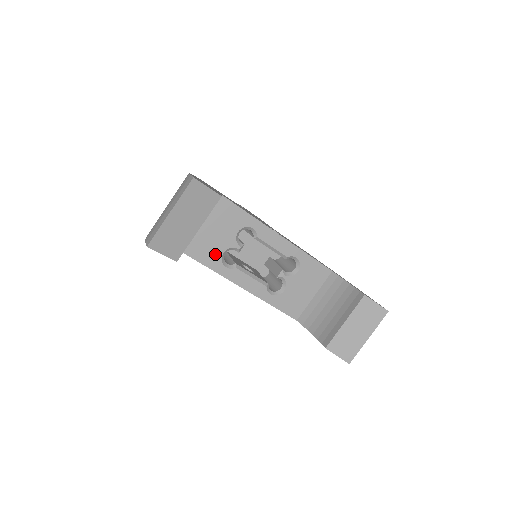
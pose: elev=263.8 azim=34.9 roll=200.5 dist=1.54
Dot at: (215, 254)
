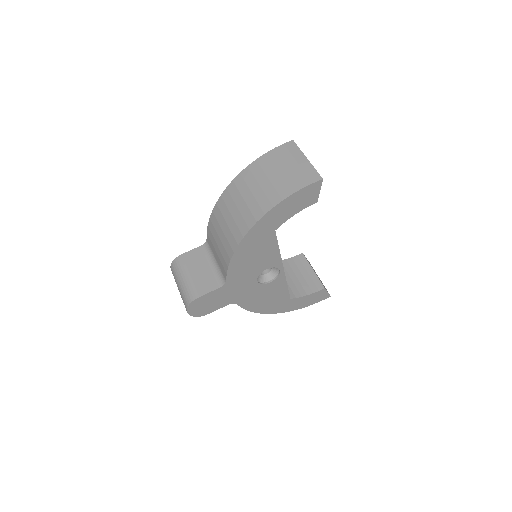
Dot at: occluded
